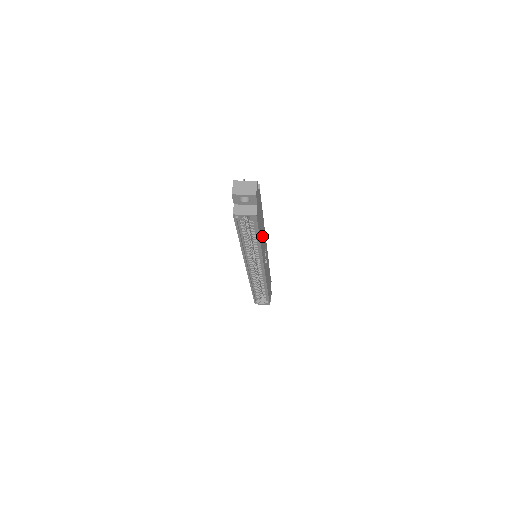
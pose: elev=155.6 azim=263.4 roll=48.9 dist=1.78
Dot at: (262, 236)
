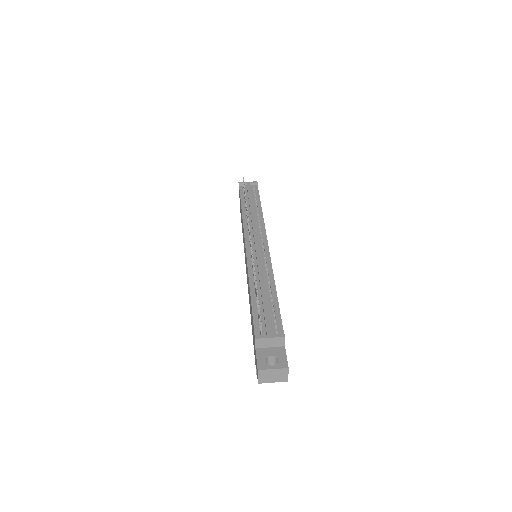
Dot at: occluded
